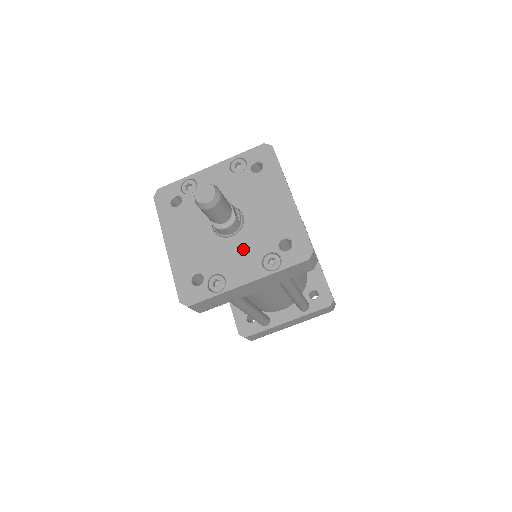
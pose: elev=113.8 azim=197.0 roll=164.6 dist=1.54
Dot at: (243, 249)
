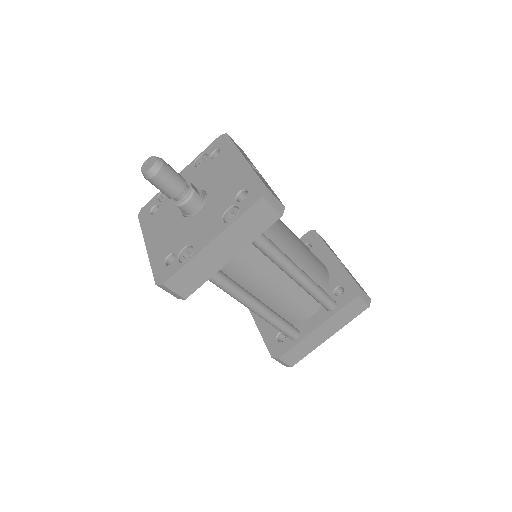
Dot at: (207, 217)
